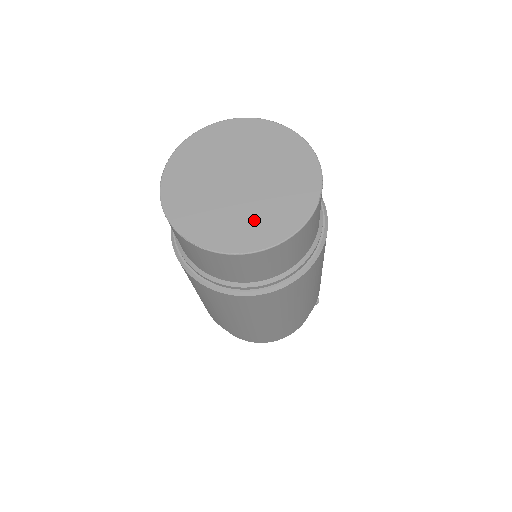
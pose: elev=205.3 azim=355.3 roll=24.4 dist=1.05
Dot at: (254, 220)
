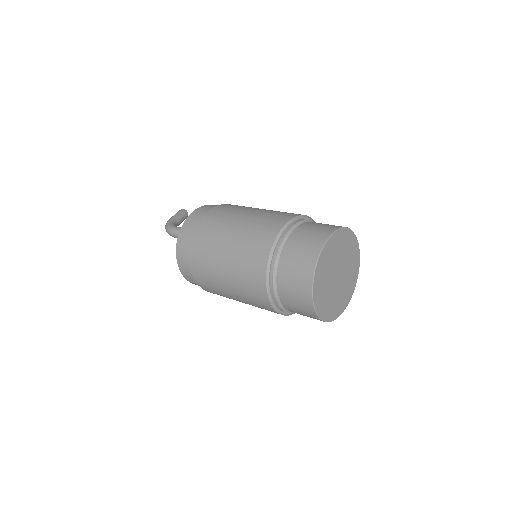
Dot at: (338, 301)
